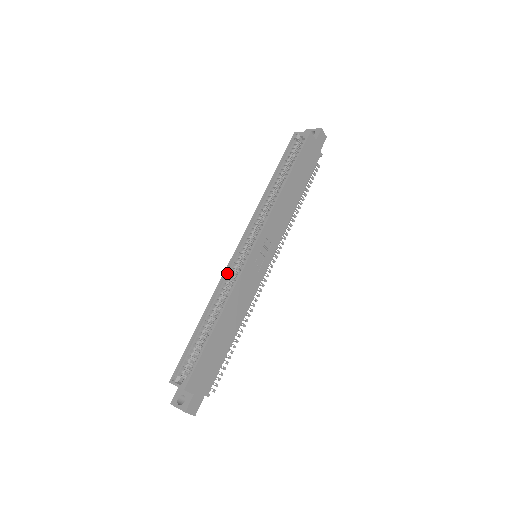
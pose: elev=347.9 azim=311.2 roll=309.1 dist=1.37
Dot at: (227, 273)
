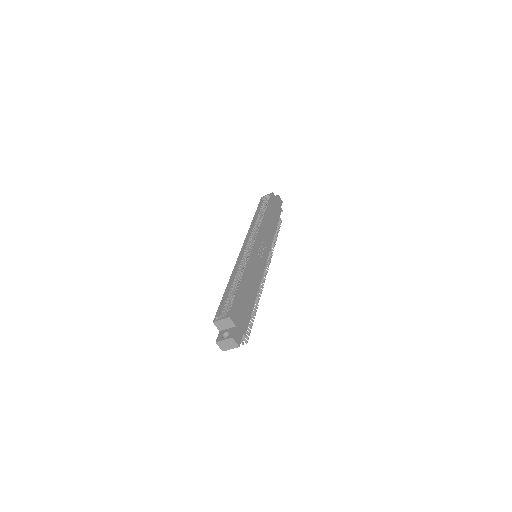
Dot at: (239, 261)
